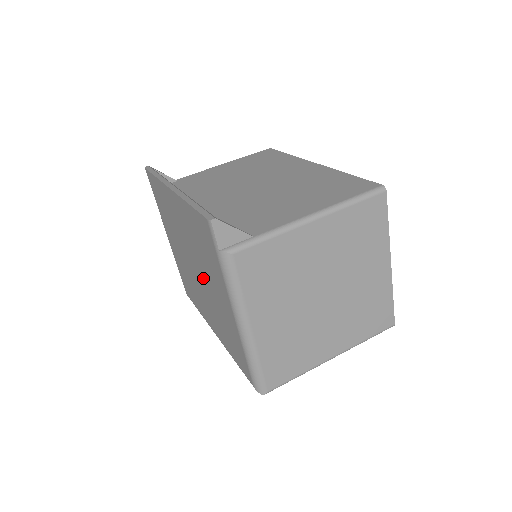
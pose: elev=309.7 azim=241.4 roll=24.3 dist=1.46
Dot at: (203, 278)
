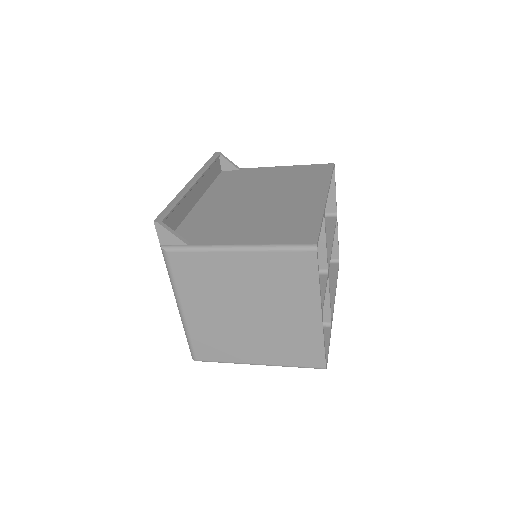
Dot at: occluded
